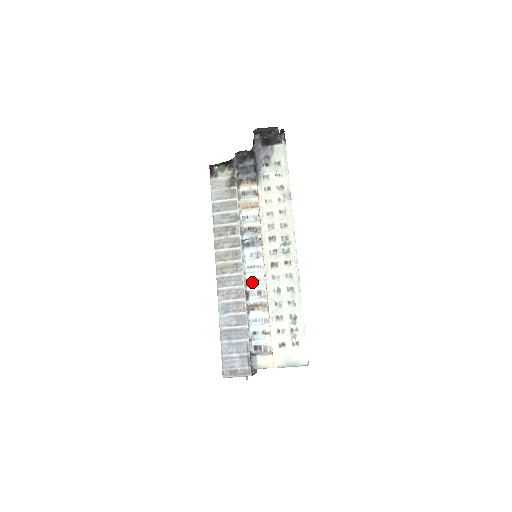
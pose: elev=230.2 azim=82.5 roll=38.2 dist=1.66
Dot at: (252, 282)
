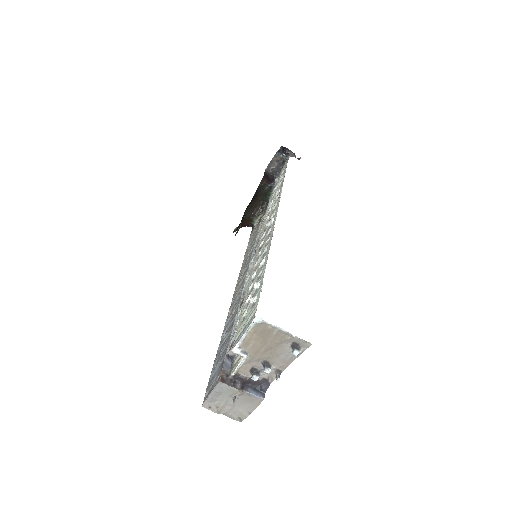
Dot at: (248, 281)
